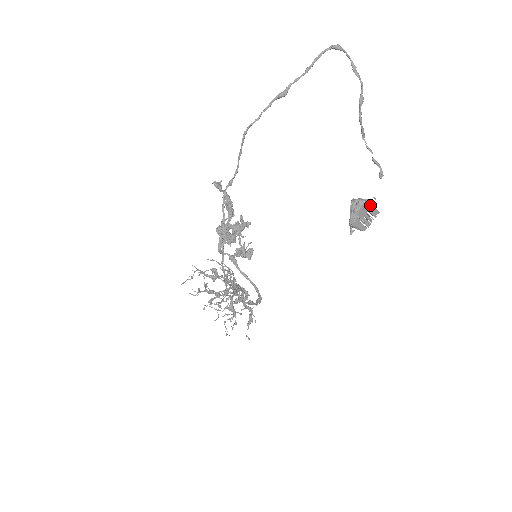
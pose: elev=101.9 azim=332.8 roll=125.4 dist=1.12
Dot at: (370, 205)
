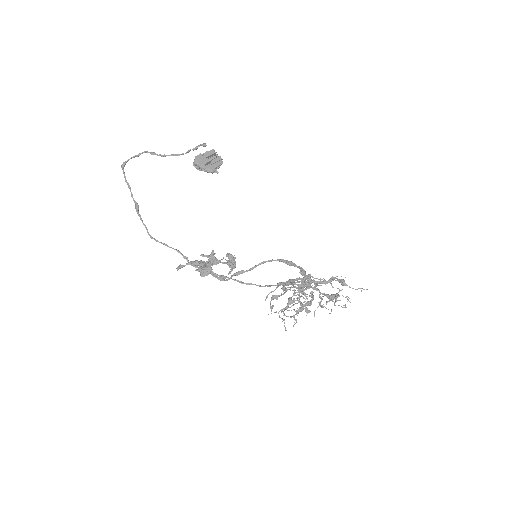
Dot at: (201, 156)
